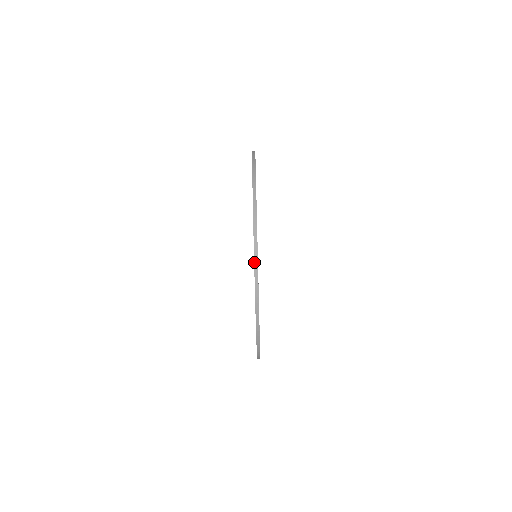
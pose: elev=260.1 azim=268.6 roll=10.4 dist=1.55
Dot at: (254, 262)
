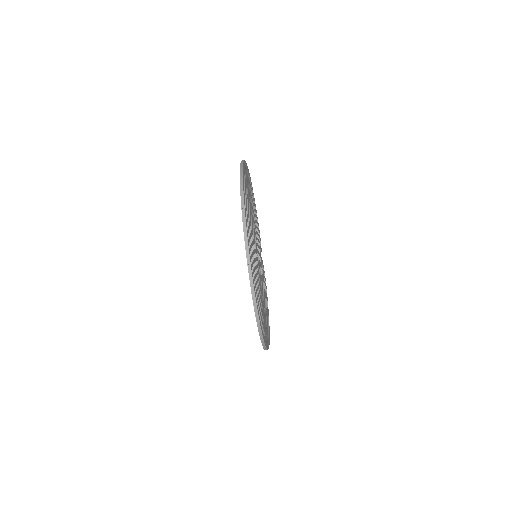
Dot at: (245, 247)
